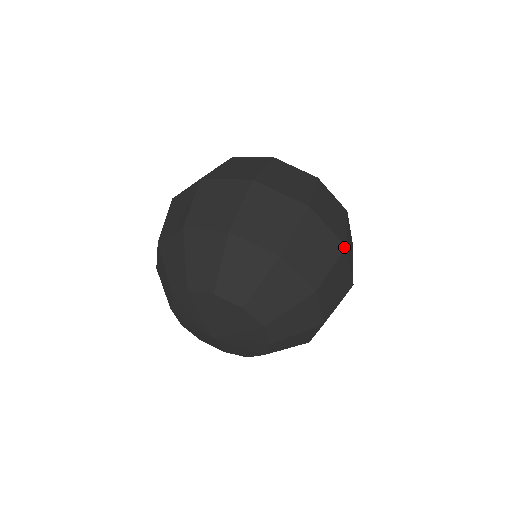
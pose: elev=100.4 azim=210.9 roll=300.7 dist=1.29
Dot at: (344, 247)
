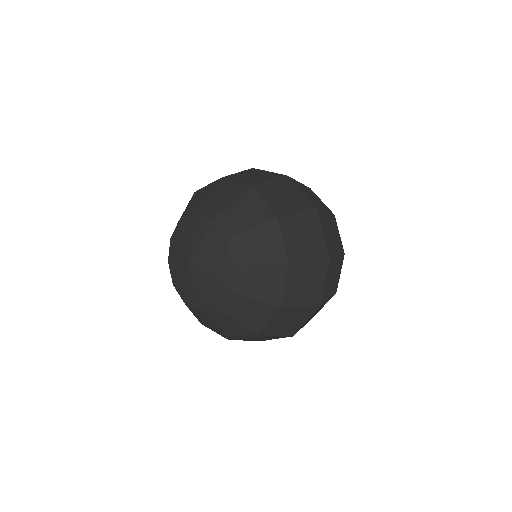
Dot at: (328, 257)
